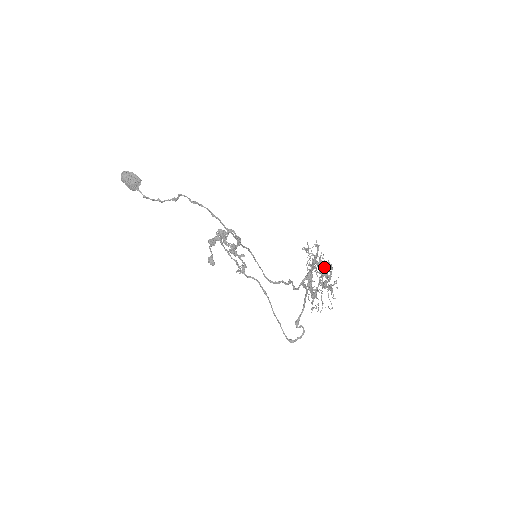
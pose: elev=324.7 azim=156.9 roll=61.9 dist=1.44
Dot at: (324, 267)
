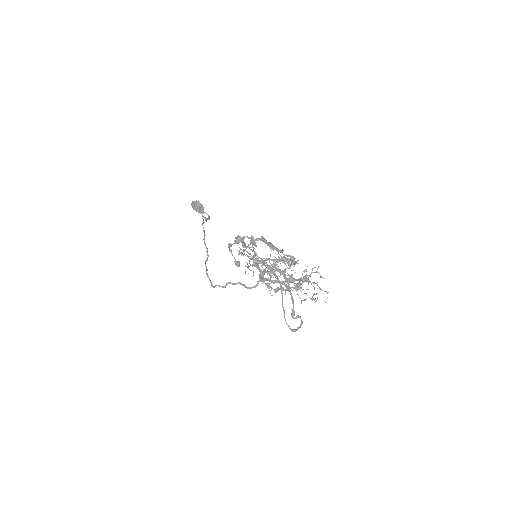
Dot at: occluded
